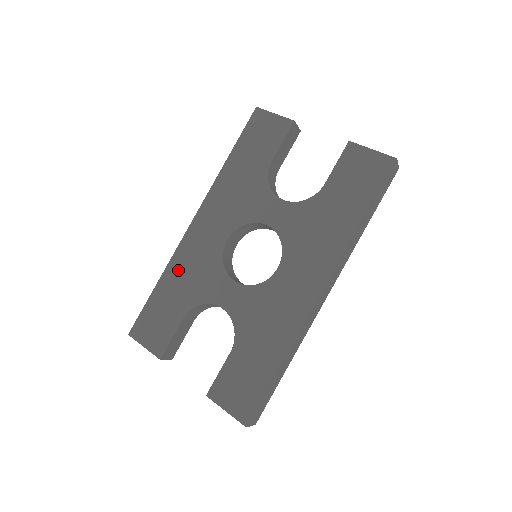
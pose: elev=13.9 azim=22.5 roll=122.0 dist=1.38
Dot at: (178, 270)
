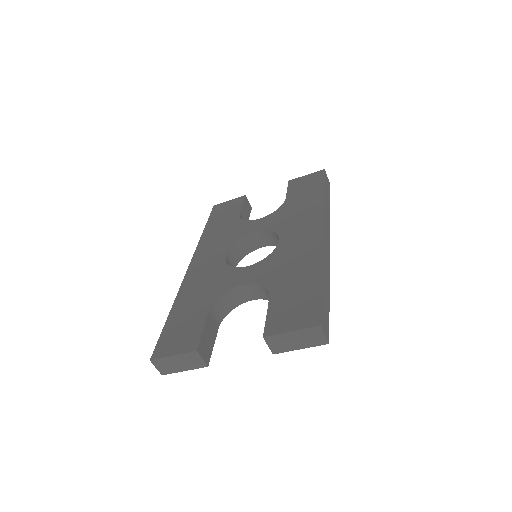
Dot at: (188, 293)
